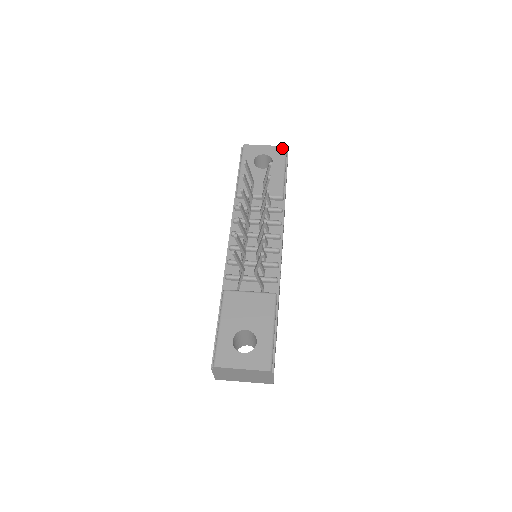
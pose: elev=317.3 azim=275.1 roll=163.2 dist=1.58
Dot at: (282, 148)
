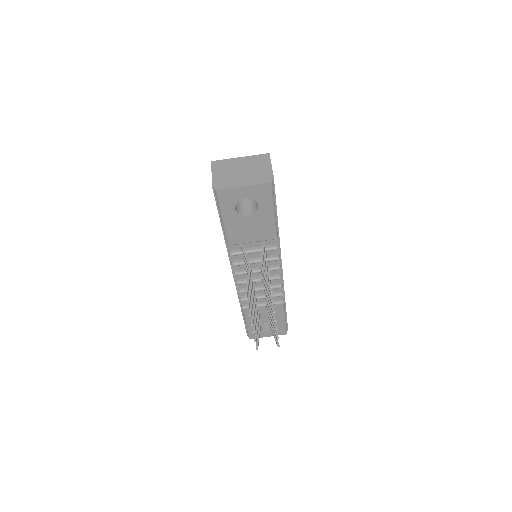
Dot at: (267, 187)
